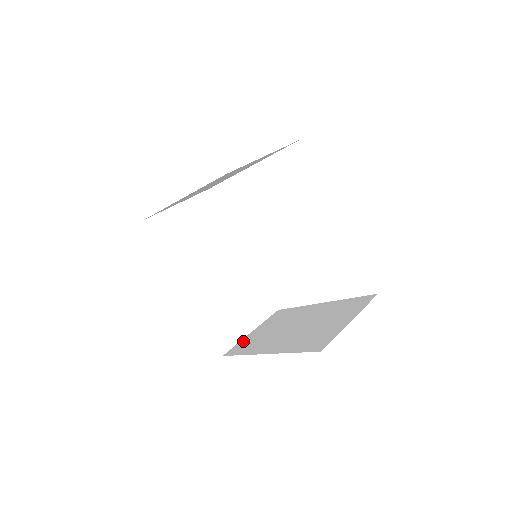
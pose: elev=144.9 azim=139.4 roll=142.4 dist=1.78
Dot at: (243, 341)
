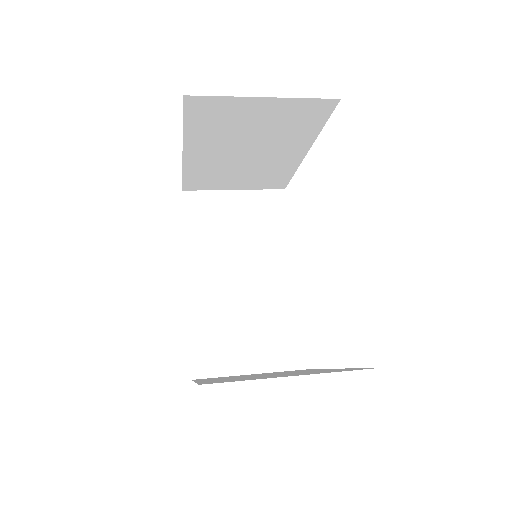
Dot at: occluded
